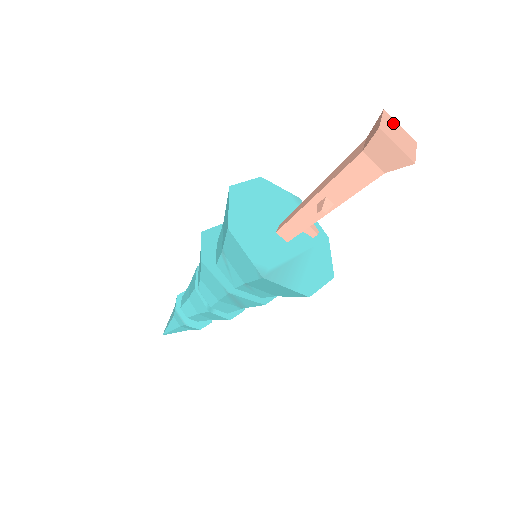
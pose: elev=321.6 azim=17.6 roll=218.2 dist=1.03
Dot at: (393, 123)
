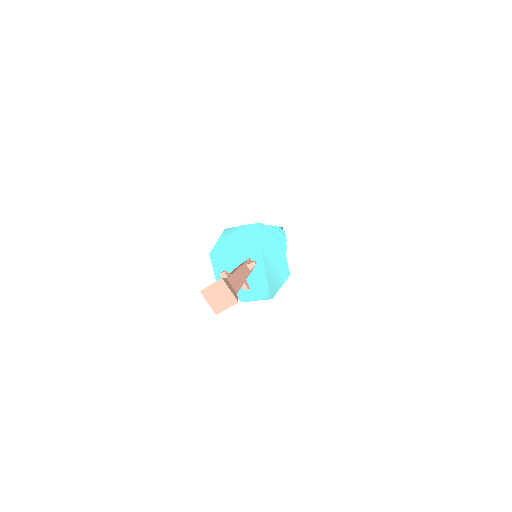
Dot at: (210, 292)
